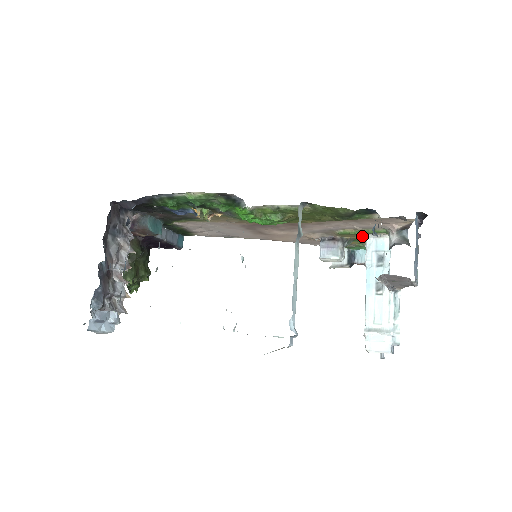
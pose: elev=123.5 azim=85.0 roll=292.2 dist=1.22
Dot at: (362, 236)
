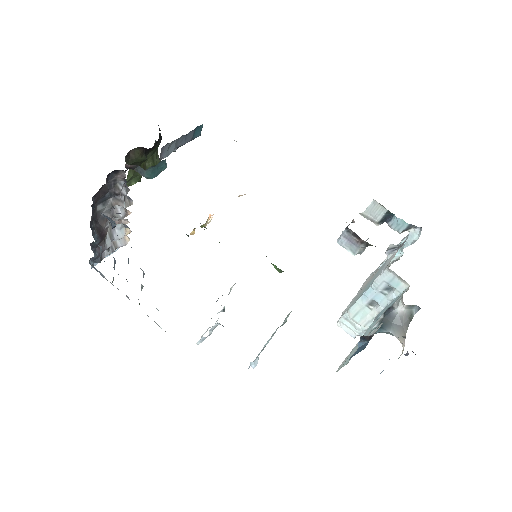
Dot at: occluded
